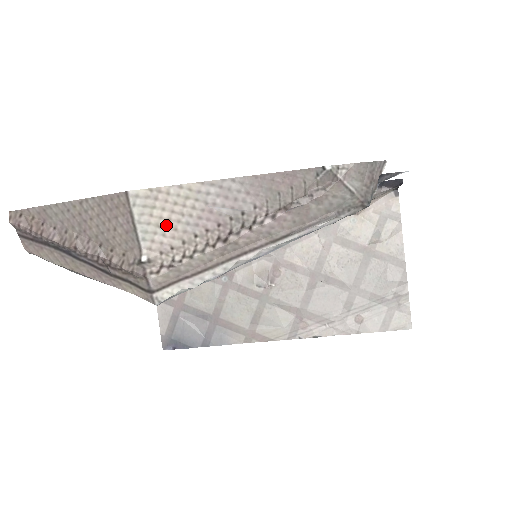
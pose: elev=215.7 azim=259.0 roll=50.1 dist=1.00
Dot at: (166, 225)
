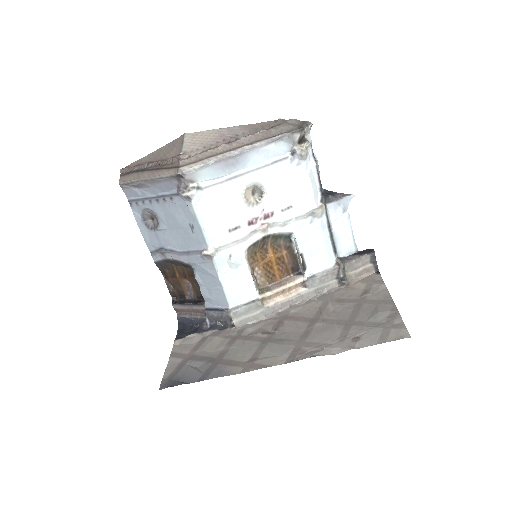
Dot at: (198, 143)
